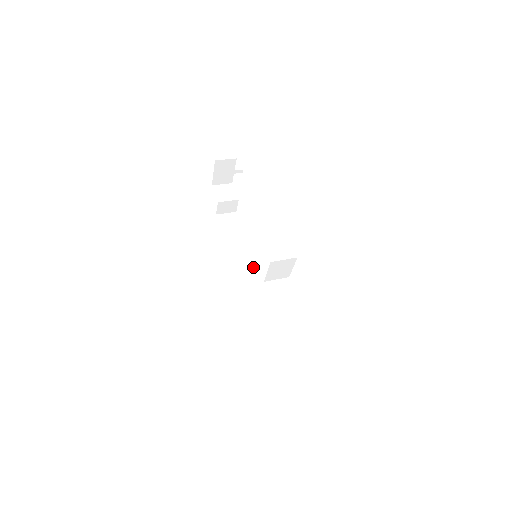
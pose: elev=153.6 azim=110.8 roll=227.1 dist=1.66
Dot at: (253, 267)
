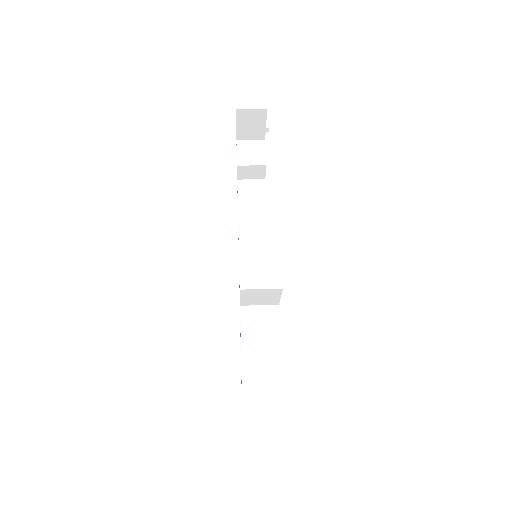
Dot at: (263, 262)
